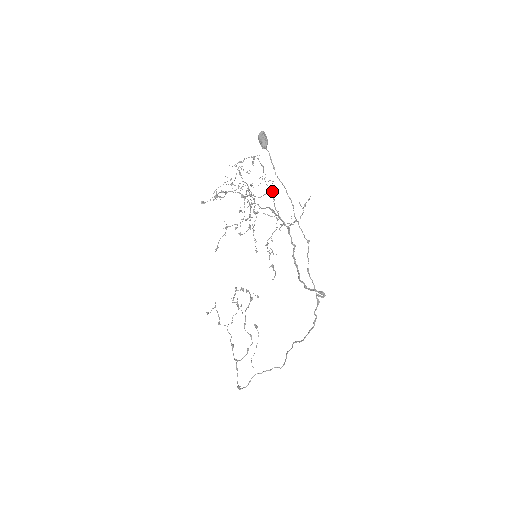
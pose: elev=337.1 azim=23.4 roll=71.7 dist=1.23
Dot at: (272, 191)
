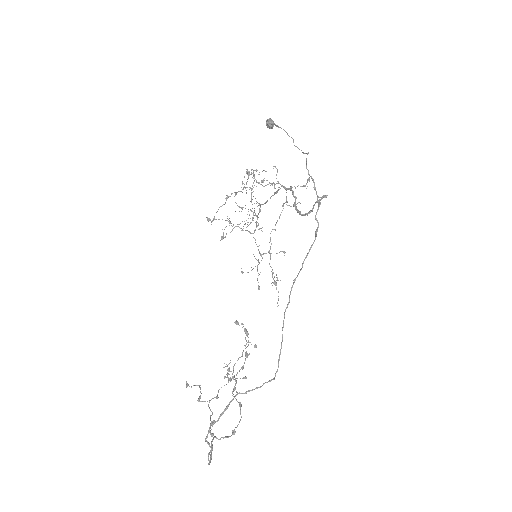
Dot at: occluded
